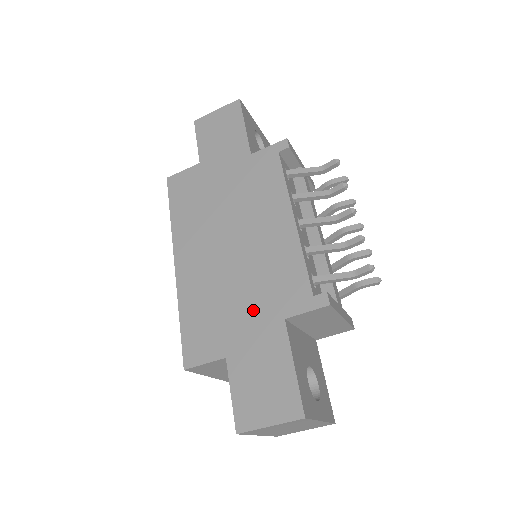
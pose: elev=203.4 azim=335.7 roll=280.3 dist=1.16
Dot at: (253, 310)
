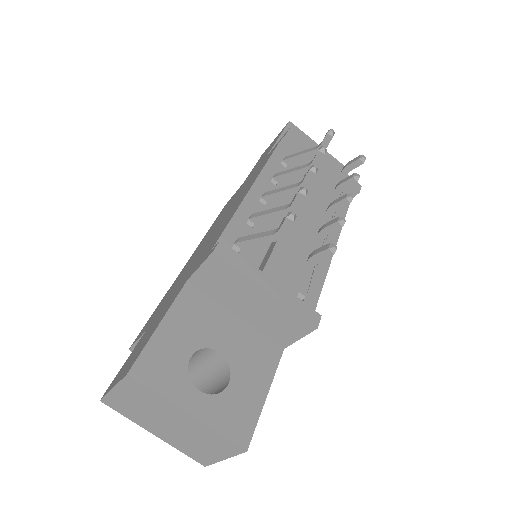
Dot at: (182, 281)
